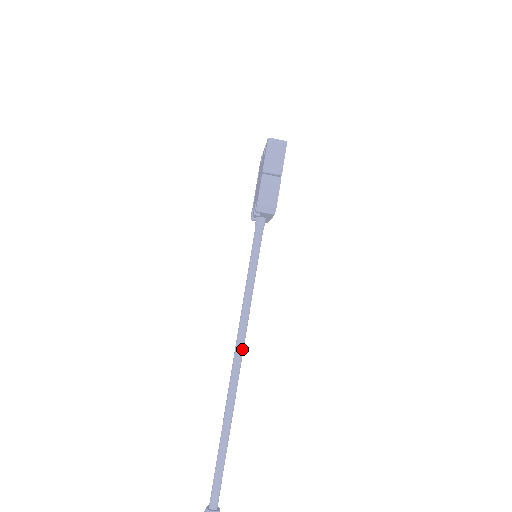
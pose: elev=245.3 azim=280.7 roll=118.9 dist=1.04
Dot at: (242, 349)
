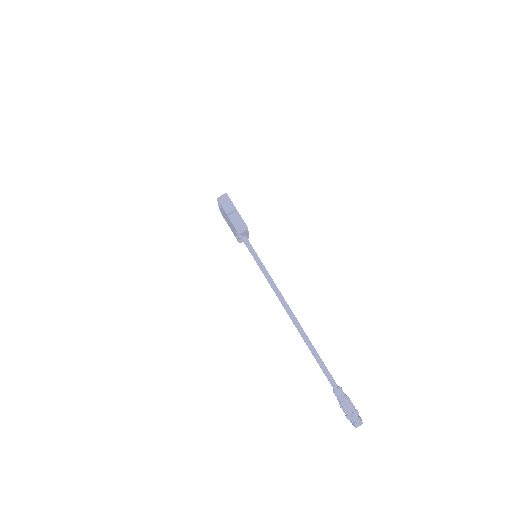
Dot at: (286, 303)
